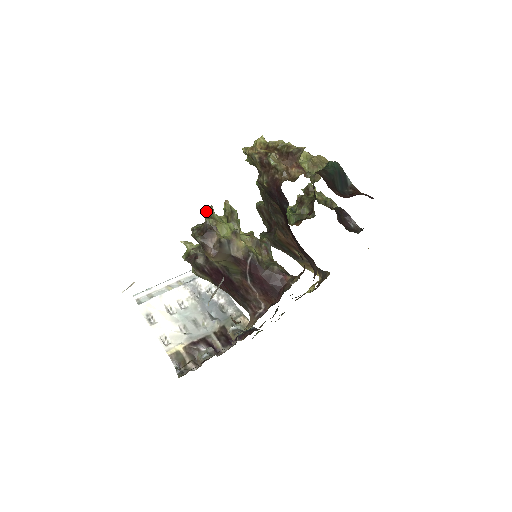
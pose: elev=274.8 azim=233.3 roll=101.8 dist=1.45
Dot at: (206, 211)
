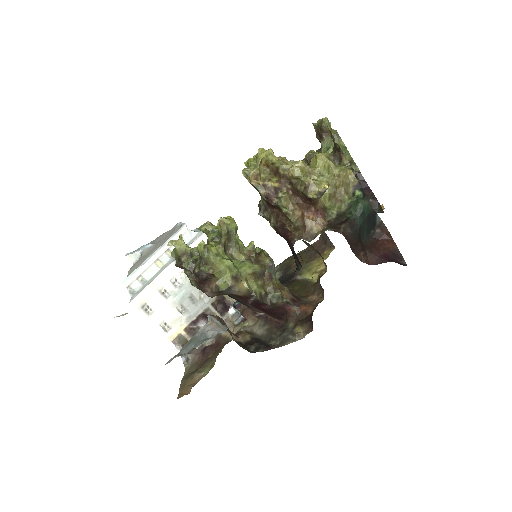
Dot at: (199, 250)
